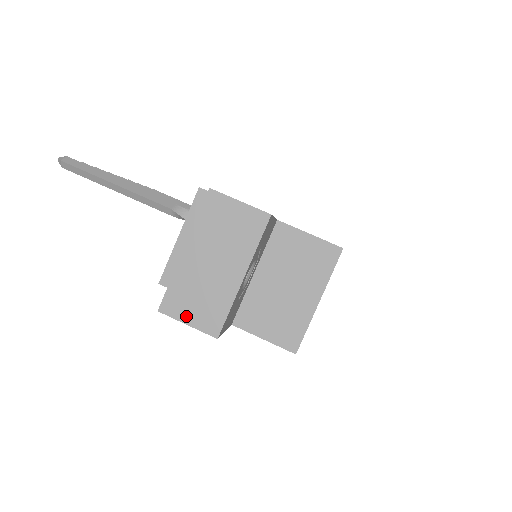
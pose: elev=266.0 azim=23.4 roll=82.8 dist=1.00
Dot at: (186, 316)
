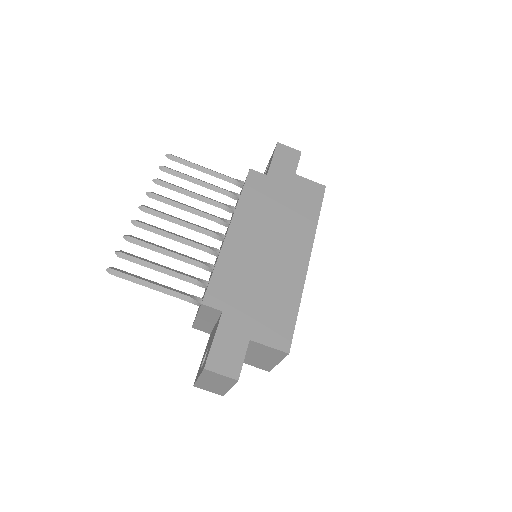
Dot at: (207, 390)
